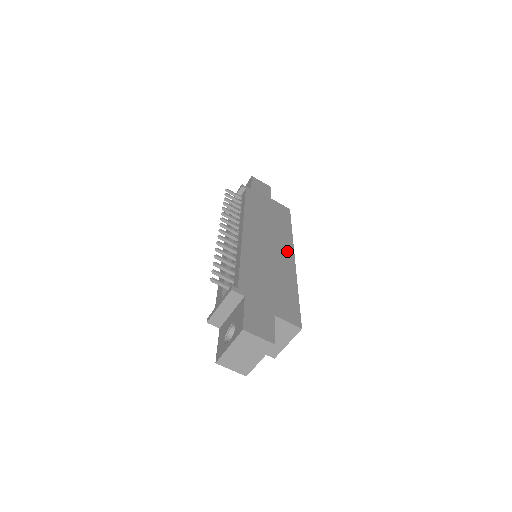
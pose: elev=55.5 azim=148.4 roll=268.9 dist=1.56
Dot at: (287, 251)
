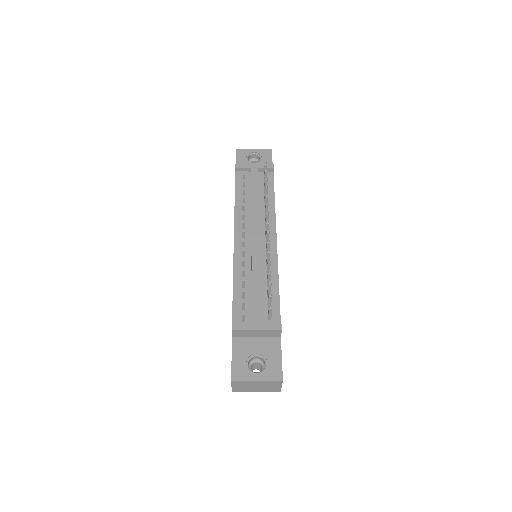
Dot at: occluded
